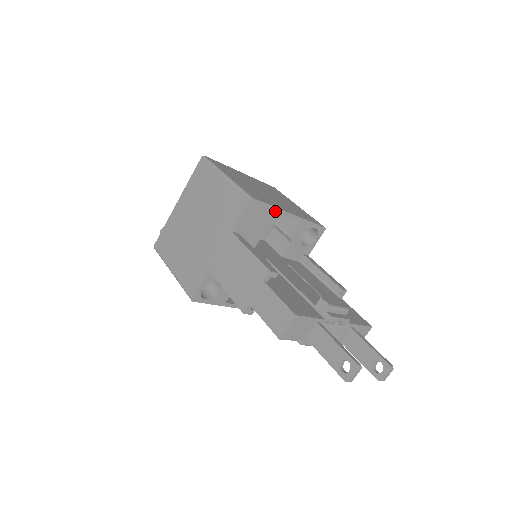
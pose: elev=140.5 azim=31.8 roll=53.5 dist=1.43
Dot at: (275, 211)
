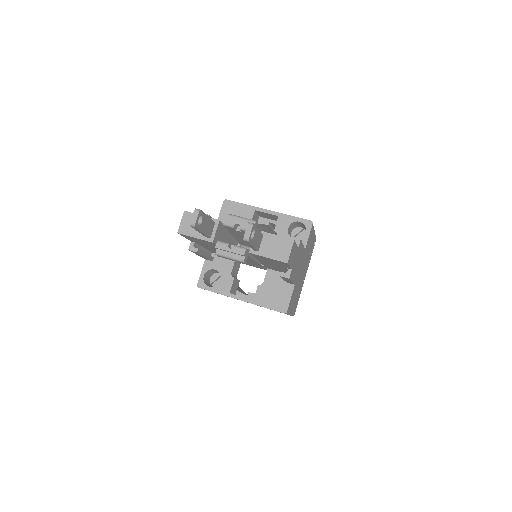
Dot at: (249, 208)
